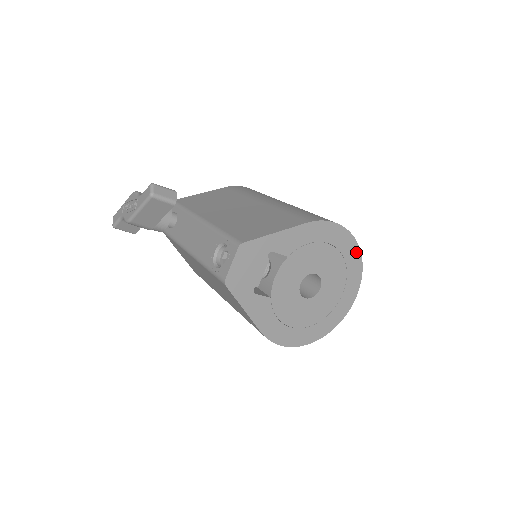
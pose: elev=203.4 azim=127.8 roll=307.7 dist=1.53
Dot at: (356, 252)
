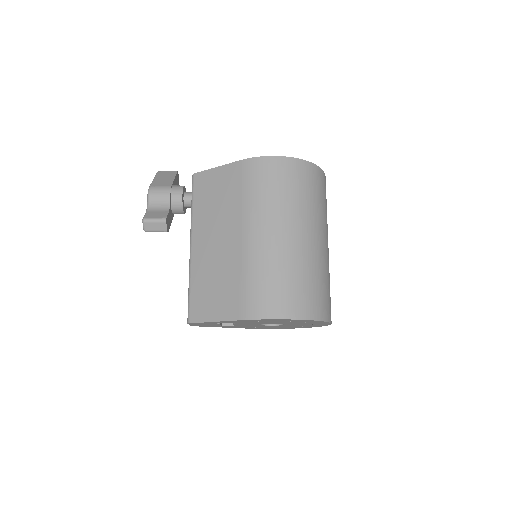
Dot at: (312, 321)
